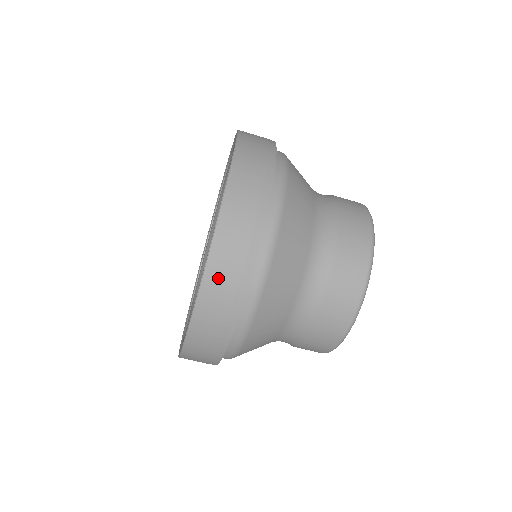
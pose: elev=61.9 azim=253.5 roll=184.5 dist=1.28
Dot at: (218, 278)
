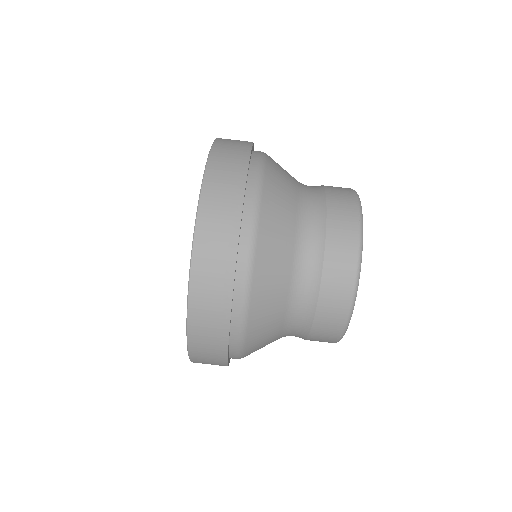
Dot at: (226, 144)
